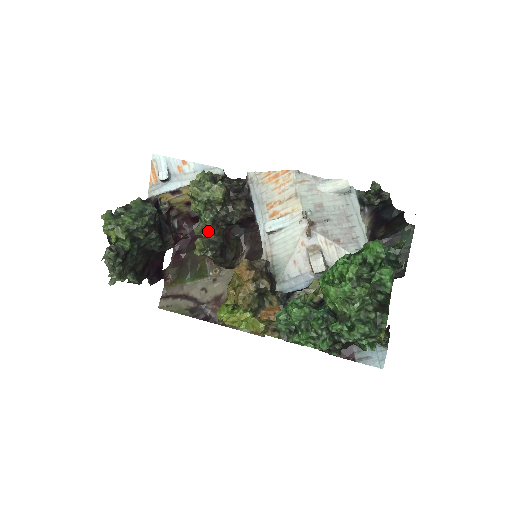
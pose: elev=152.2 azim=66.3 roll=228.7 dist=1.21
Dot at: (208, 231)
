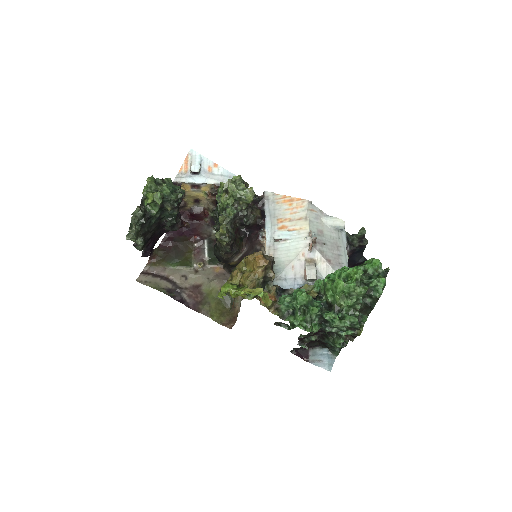
Dot at: (228, 222)
